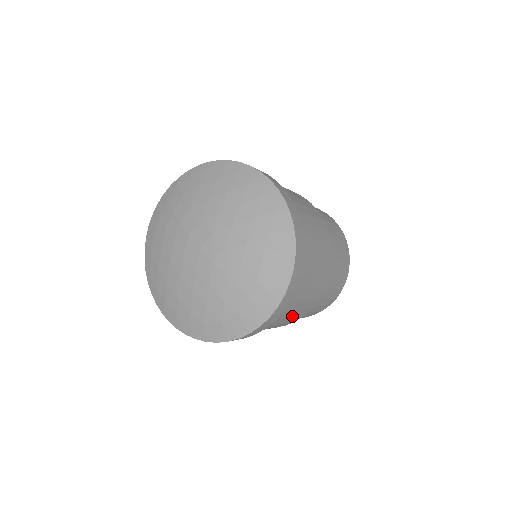
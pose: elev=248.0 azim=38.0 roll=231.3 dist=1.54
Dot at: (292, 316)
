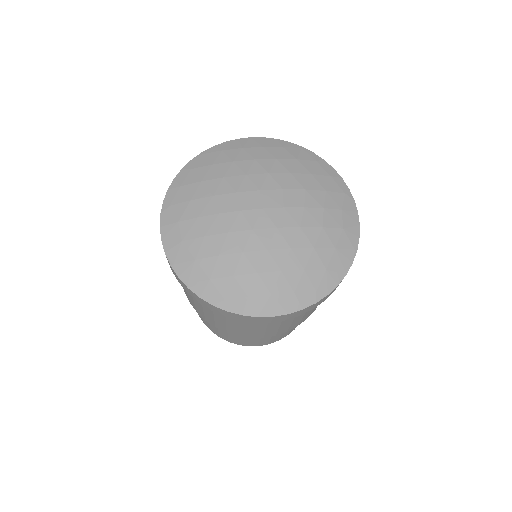
Dot at: occluded
